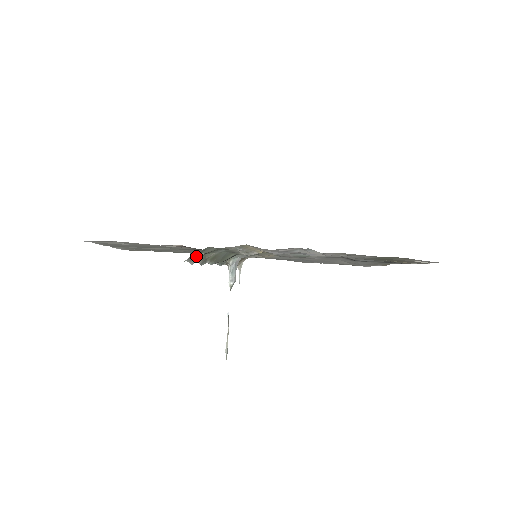
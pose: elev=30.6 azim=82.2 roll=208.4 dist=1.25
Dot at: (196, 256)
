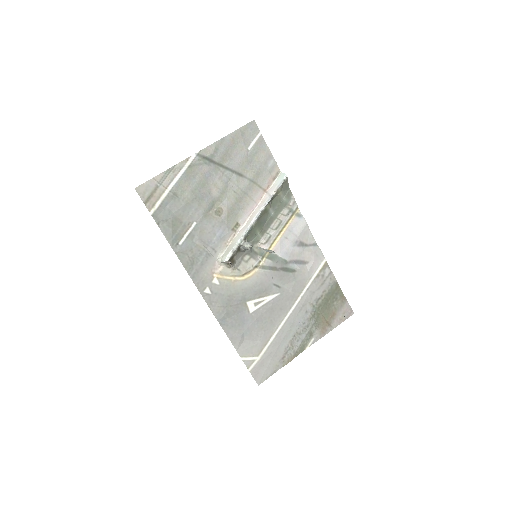
Dot at: (282, 187)
